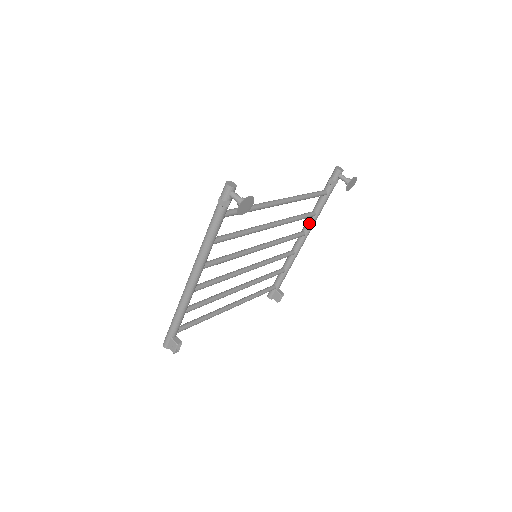
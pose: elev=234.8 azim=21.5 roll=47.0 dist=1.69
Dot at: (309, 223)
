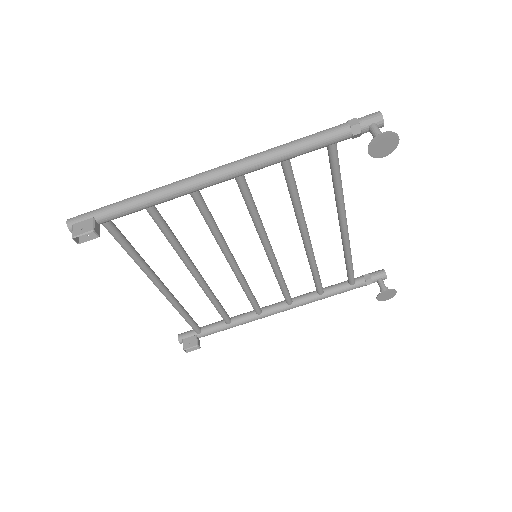
Dot at: (307, 297)
